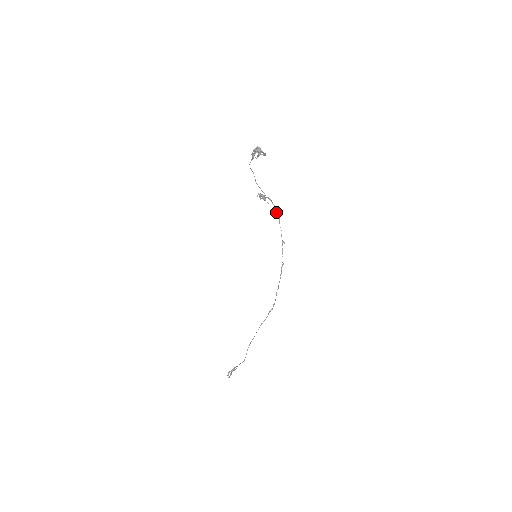
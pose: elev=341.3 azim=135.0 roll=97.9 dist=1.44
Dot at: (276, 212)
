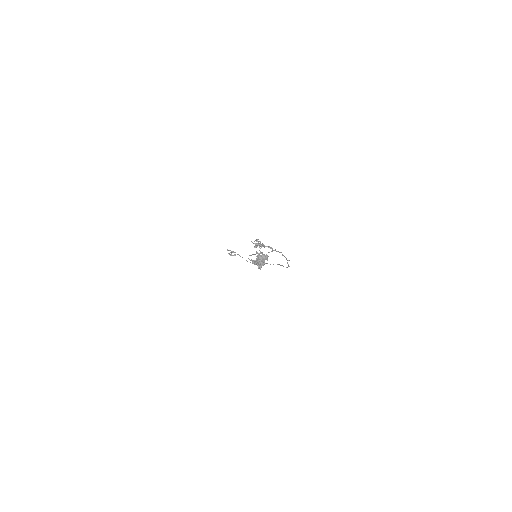
Dot at: occluded
